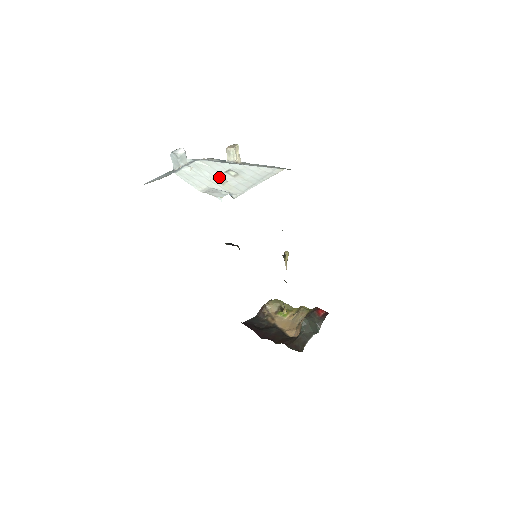
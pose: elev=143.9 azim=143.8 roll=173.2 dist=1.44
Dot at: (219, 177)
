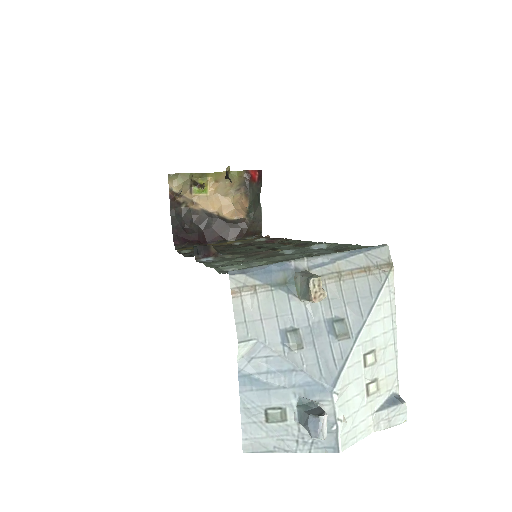
Dot at: (369, 386)
